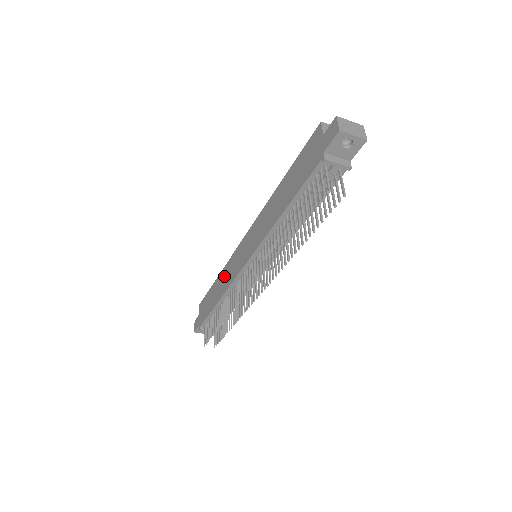
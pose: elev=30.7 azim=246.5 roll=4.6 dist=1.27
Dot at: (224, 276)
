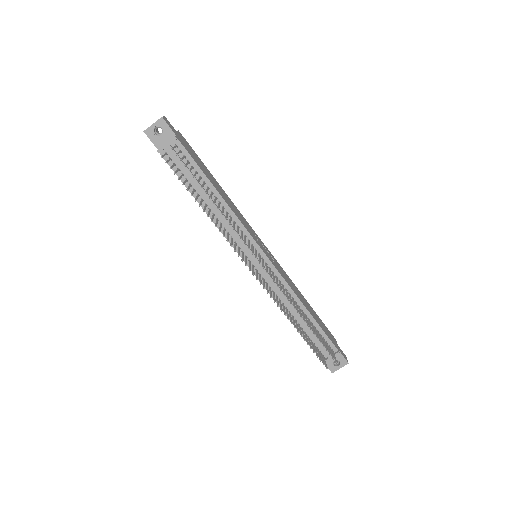
Dot at: occluded
